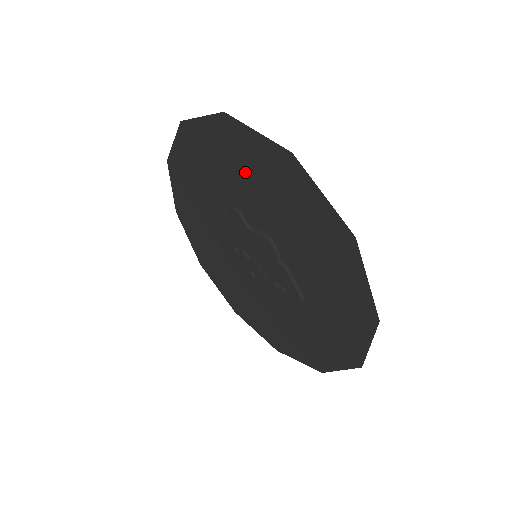
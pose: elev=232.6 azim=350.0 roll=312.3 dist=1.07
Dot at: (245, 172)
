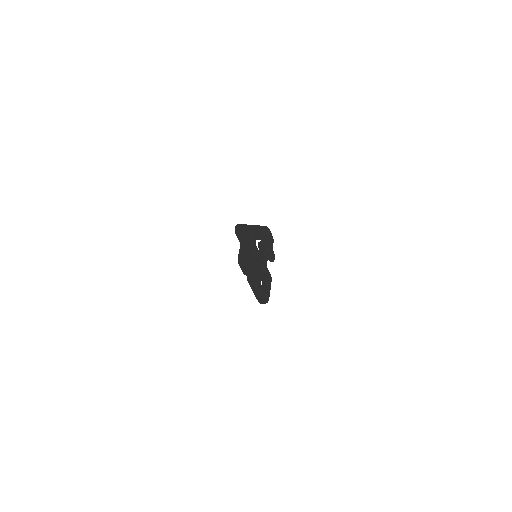
Dot at: occluded
